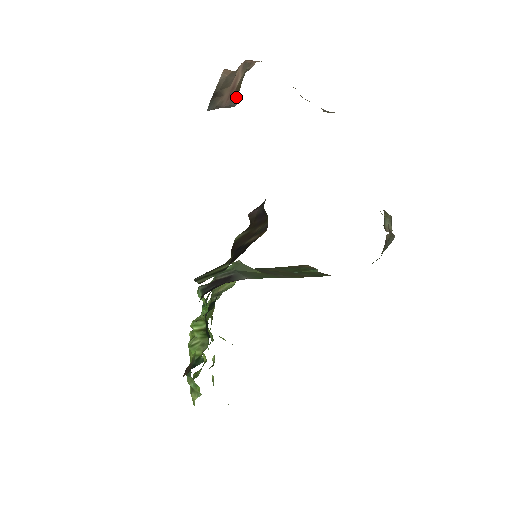
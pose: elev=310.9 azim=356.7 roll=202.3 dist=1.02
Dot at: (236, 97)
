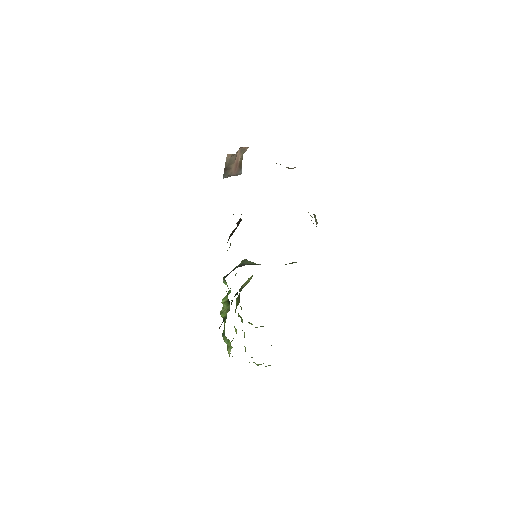
Dot at: (240, 169)
